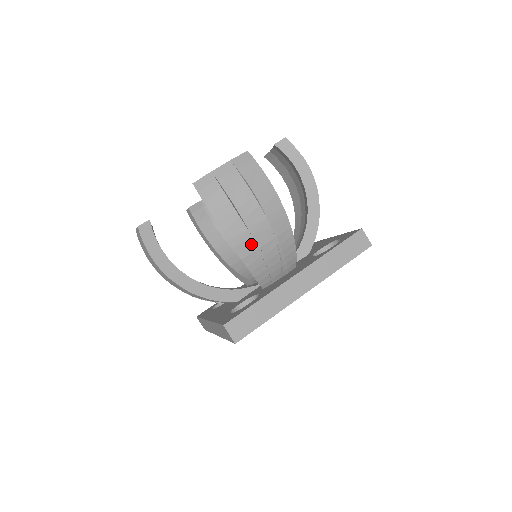
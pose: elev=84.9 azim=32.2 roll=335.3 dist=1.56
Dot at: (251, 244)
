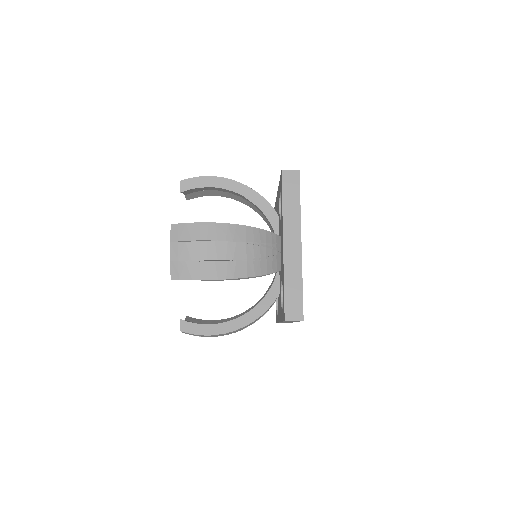
Dot at: occluded
